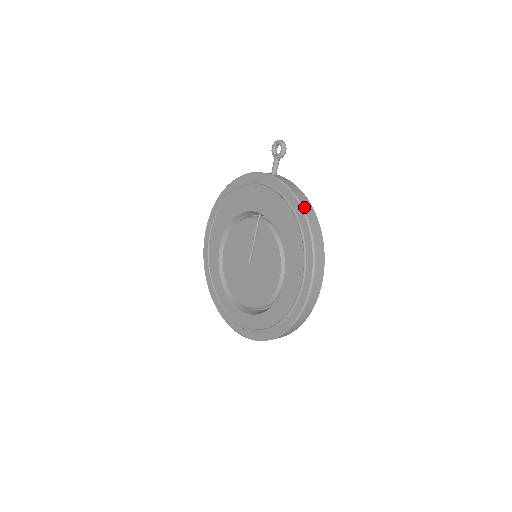
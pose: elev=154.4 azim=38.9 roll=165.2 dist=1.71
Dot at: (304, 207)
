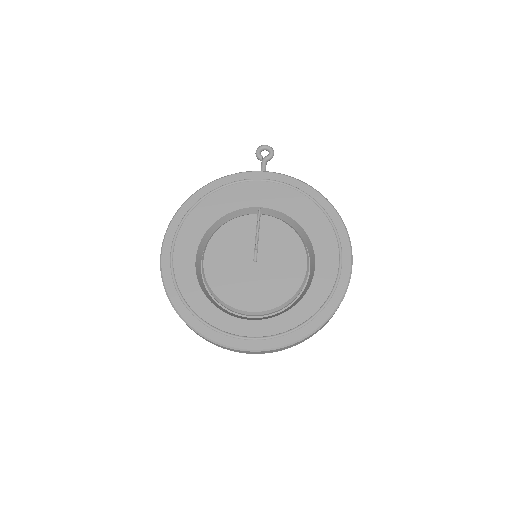
Dot at: (318, 192)
